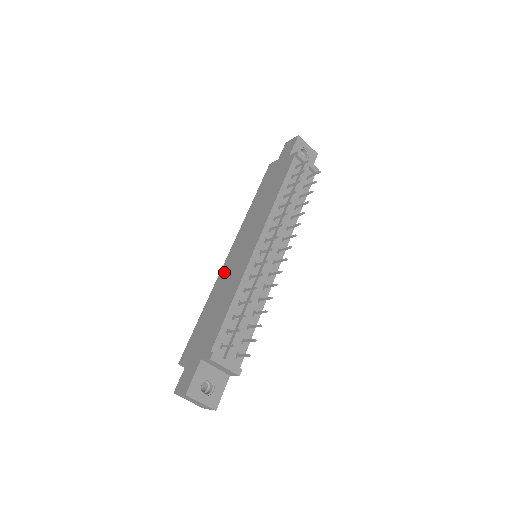
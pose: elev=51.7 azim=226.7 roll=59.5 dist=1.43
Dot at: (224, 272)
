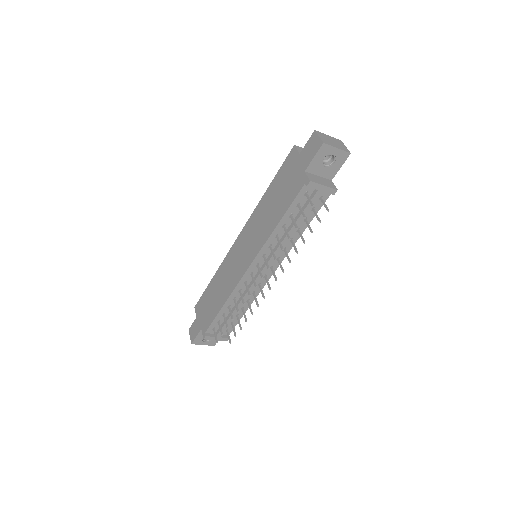
Dot at: (229, 260)
